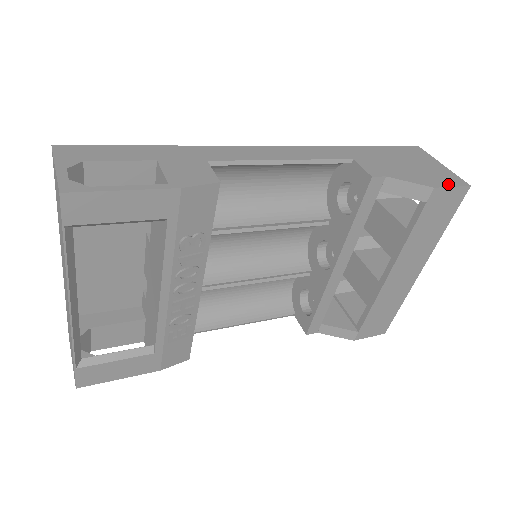
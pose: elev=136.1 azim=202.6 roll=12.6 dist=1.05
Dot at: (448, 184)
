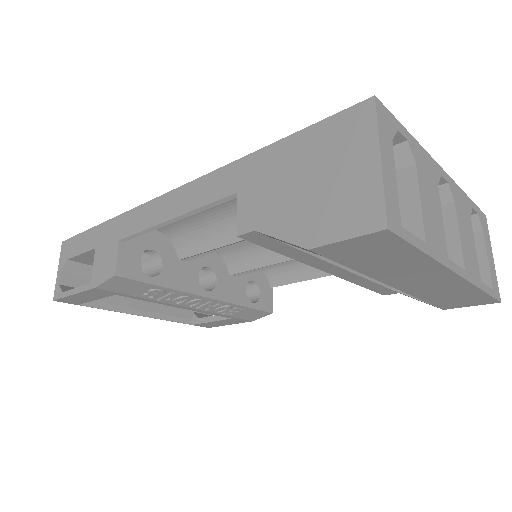
Dot at: (341, 233)
